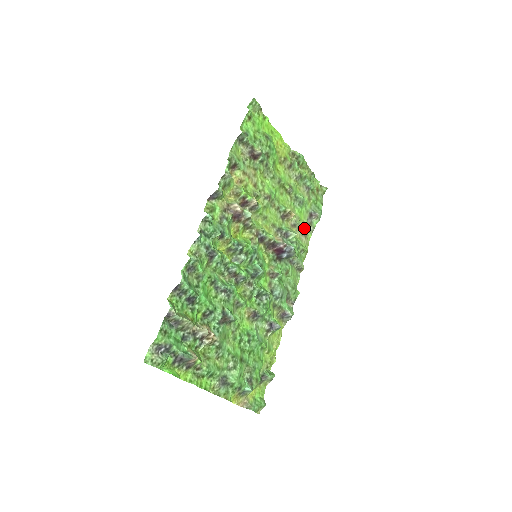
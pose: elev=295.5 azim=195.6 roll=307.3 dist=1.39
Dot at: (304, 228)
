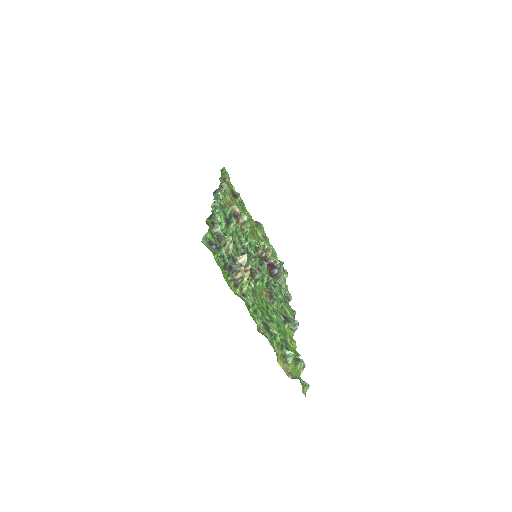
Dot at: occluded
